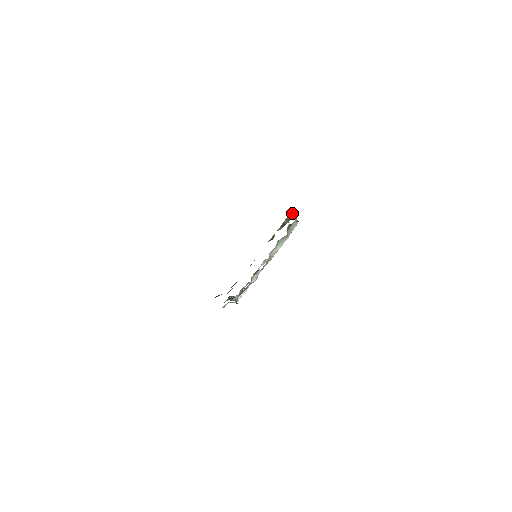
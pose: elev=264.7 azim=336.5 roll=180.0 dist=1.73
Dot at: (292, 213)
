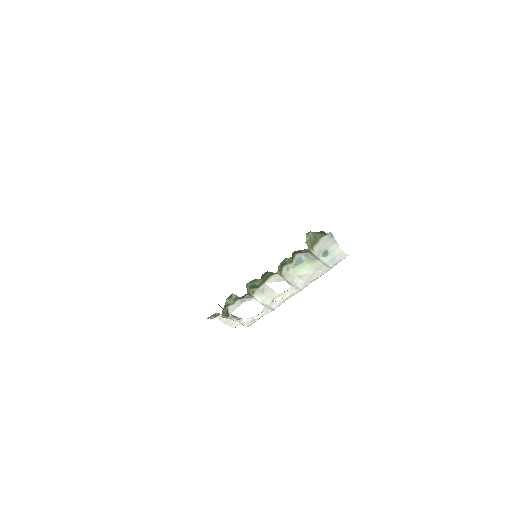
Dot at: occluded
